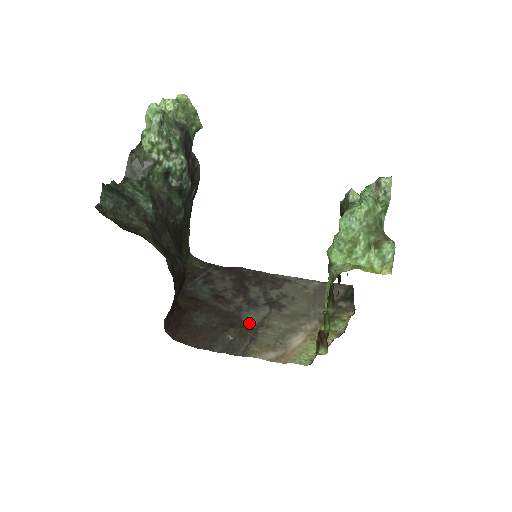
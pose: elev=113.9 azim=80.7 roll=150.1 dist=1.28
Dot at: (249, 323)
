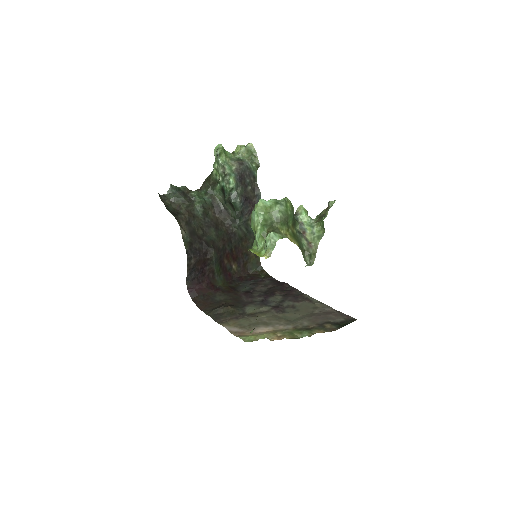
Dot at: (247, 311)
